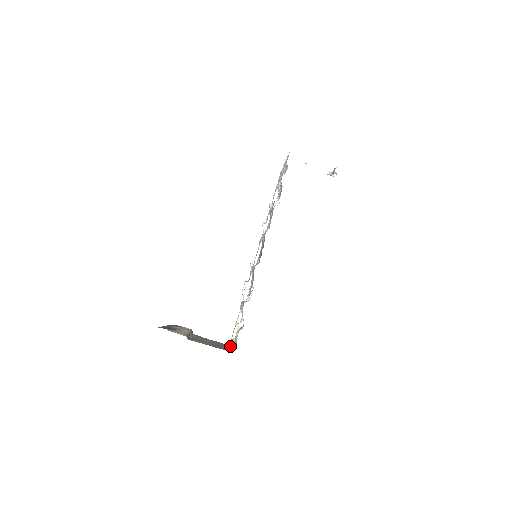
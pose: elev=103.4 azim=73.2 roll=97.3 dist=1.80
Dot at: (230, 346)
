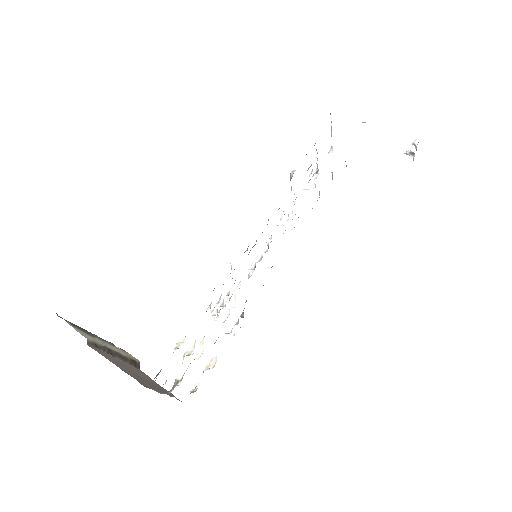
Dot at: (168, 392)
